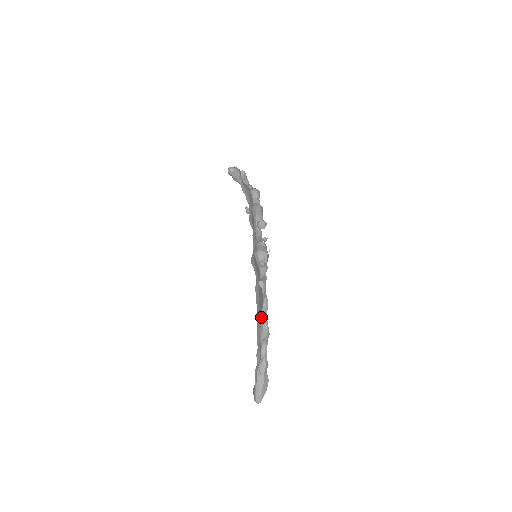
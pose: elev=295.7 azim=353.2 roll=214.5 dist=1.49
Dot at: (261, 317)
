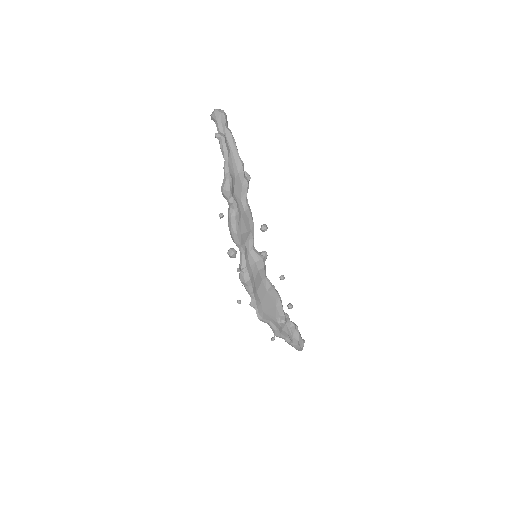
Dot at: (271, 315)
